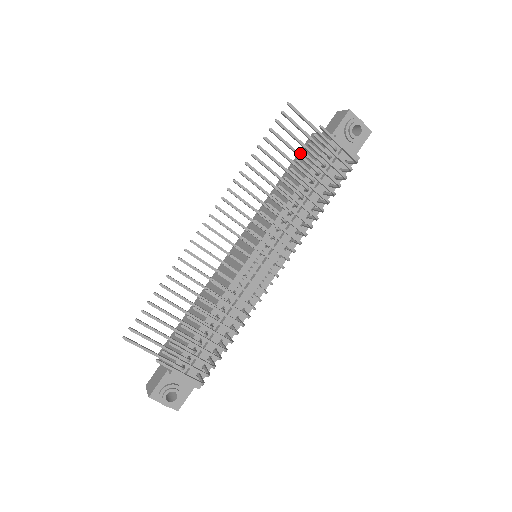
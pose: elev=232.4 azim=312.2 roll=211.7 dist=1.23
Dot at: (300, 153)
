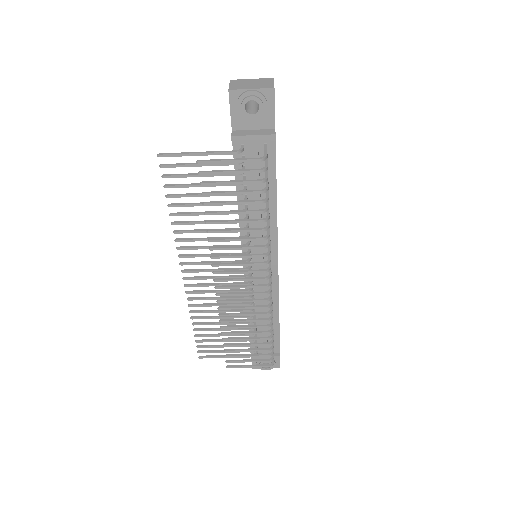
Dot at: occluded
